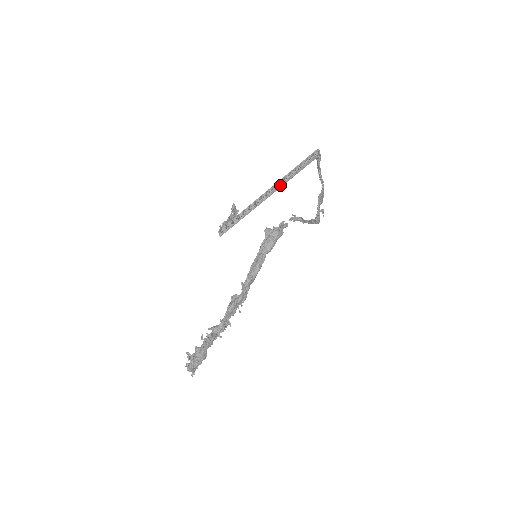
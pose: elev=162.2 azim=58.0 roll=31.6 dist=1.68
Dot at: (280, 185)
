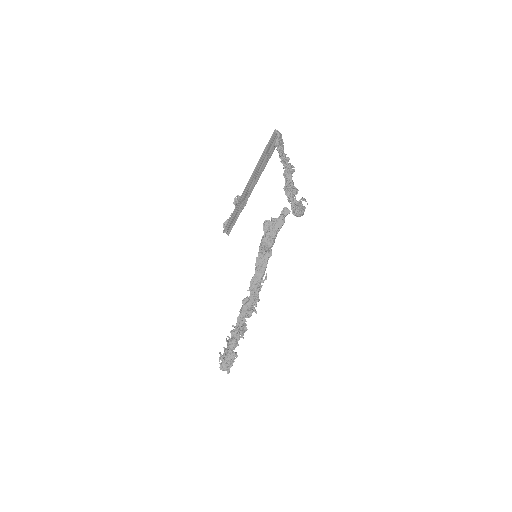
Dot at: (258, 176)
